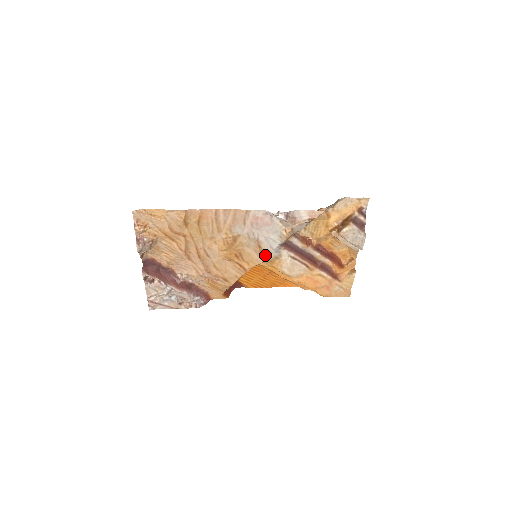
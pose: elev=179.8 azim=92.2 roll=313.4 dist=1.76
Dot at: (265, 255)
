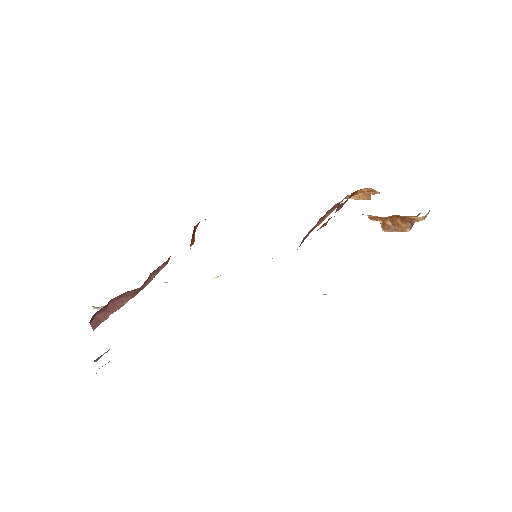
Dot at: occluded
